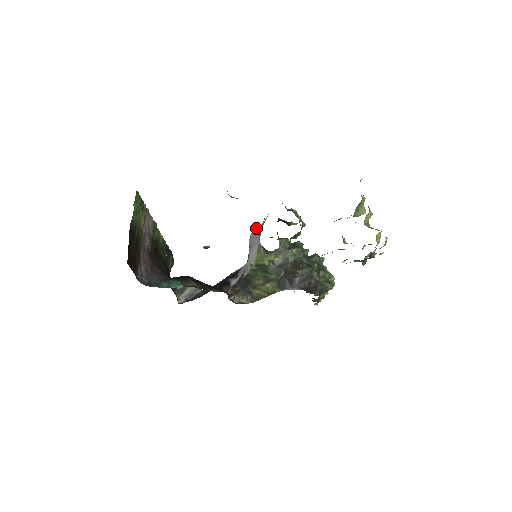
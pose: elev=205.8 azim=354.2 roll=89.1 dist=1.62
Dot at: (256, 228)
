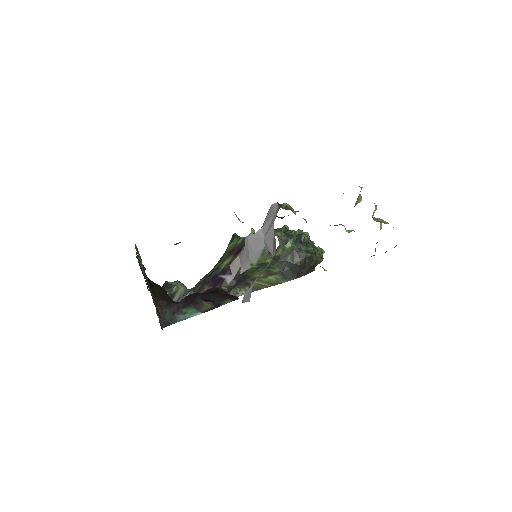
Dot at: (255, 233)
